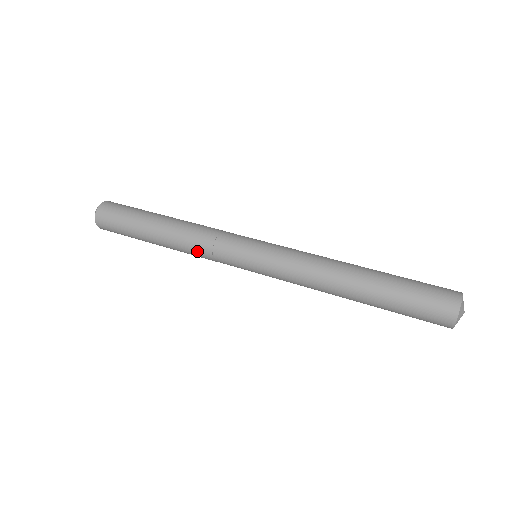
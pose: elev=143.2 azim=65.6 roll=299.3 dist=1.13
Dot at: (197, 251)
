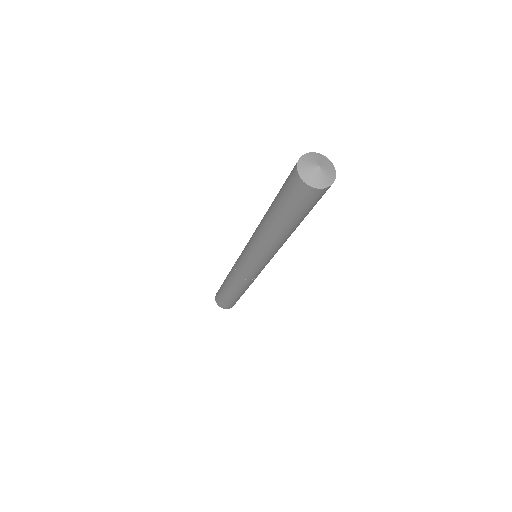
Dot at: (238, 282)
